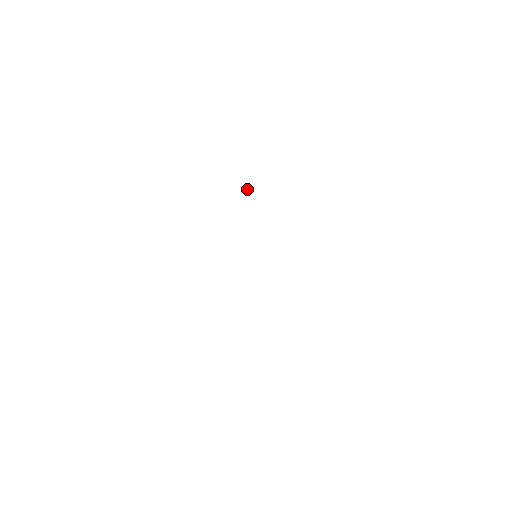
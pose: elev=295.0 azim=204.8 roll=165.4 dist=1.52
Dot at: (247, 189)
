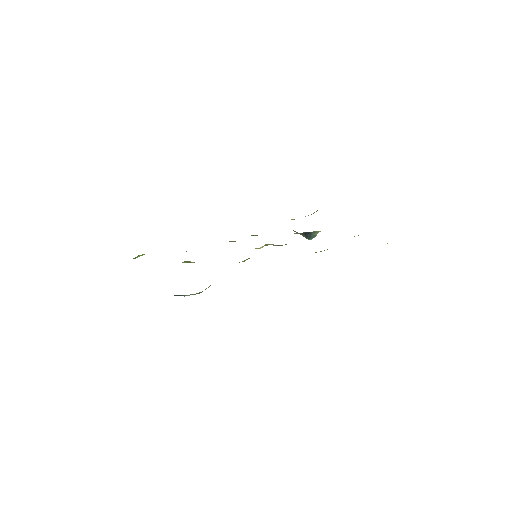
Dot at: occluded
